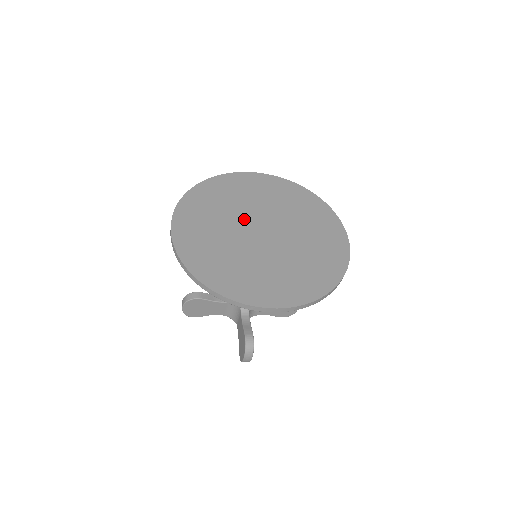
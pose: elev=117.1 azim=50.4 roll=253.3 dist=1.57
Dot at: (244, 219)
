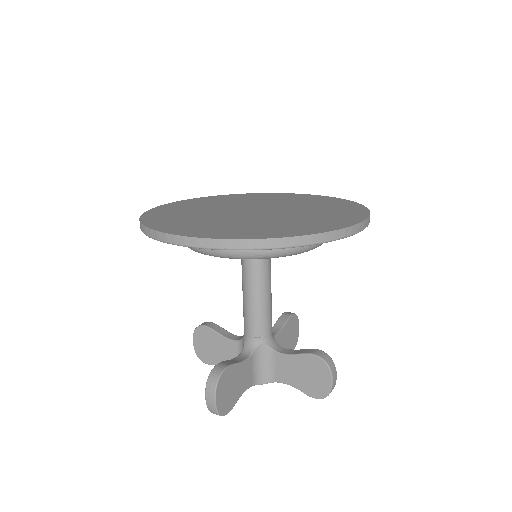
Dot at: (226, 213)
